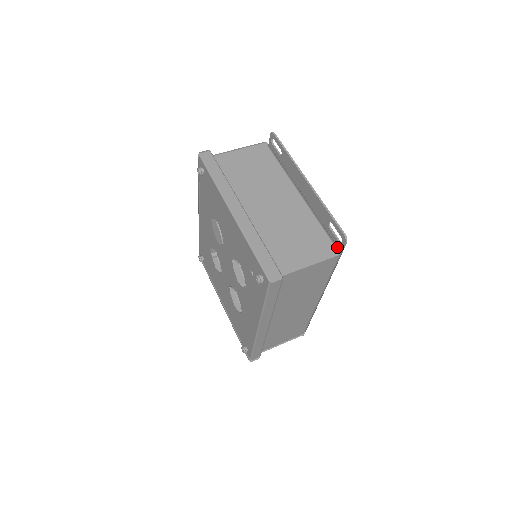
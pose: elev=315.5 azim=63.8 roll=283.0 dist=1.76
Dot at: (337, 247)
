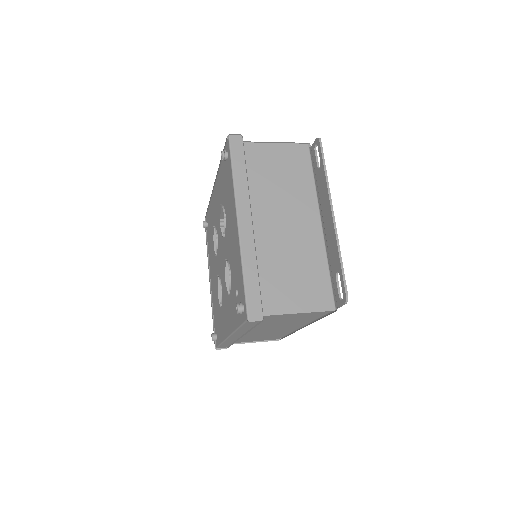
Dot at: (336, 300)
